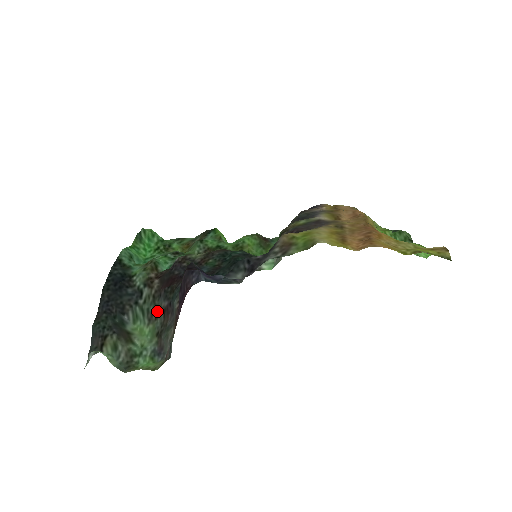
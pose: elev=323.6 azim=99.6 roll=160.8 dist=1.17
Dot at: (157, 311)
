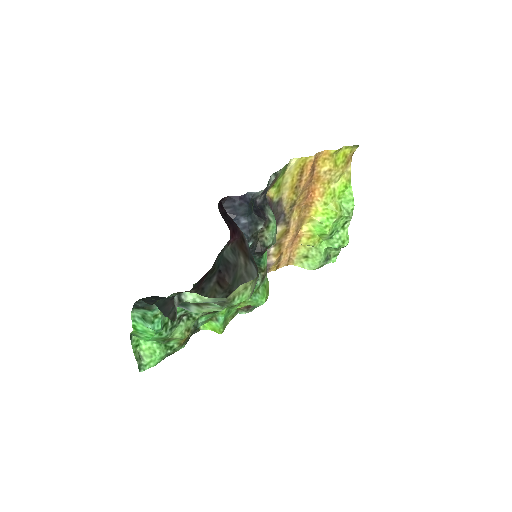
Dot at: (210, 296)
